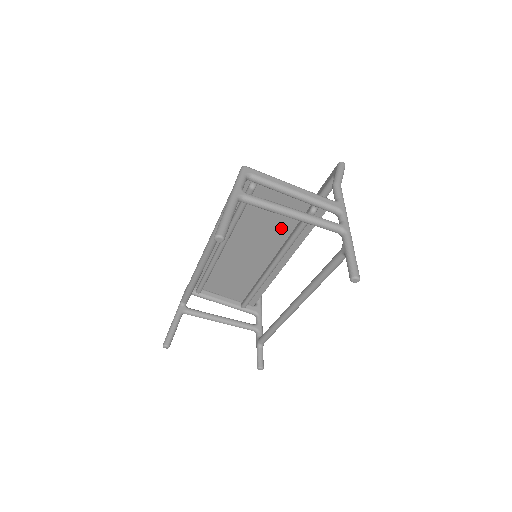
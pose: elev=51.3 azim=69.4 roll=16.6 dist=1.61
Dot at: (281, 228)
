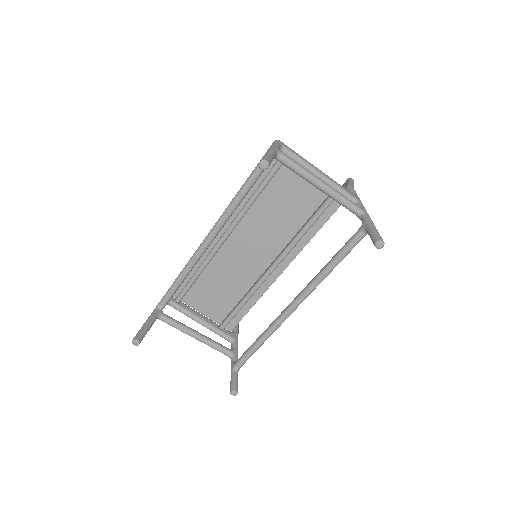
Dot at: (292, 222)
